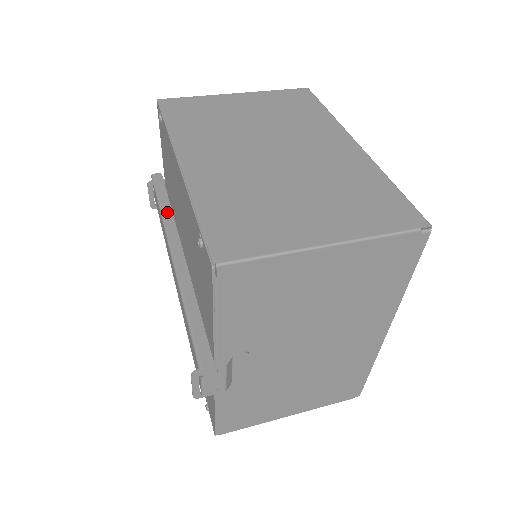
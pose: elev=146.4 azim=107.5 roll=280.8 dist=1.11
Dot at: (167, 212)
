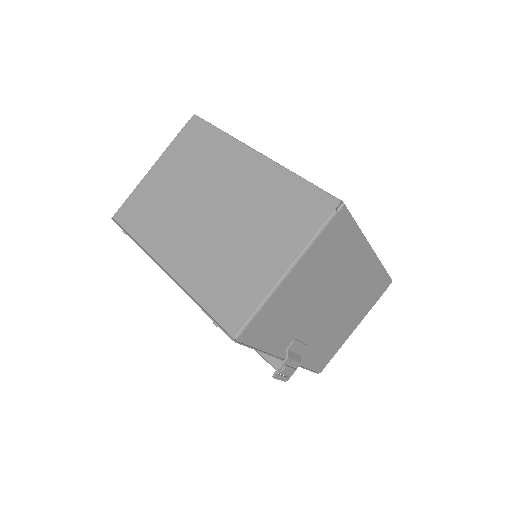
Dot at: occluded
